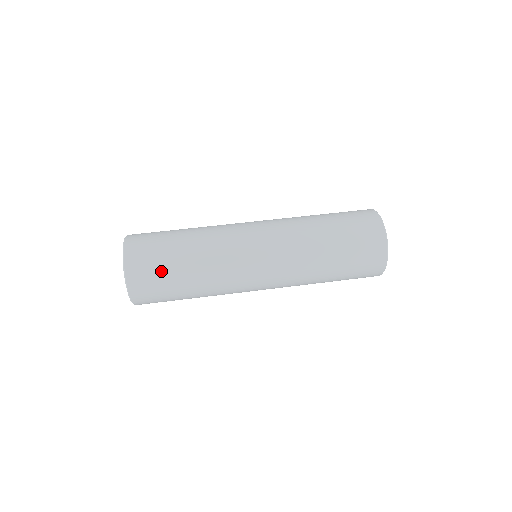
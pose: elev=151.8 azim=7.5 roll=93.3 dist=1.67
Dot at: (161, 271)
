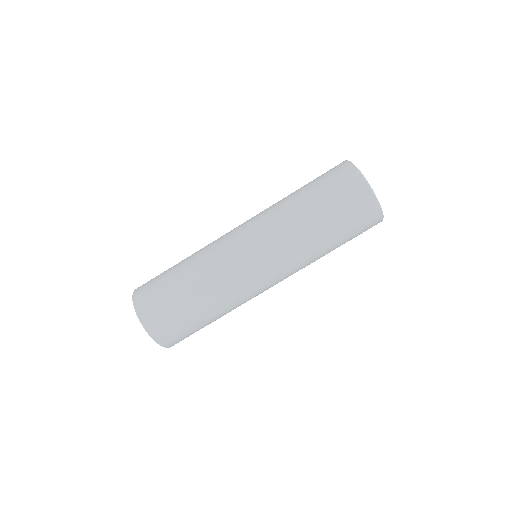
Dot at: (164, 295)
